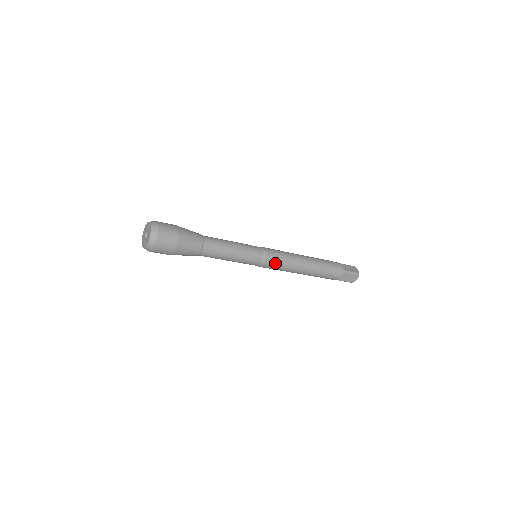
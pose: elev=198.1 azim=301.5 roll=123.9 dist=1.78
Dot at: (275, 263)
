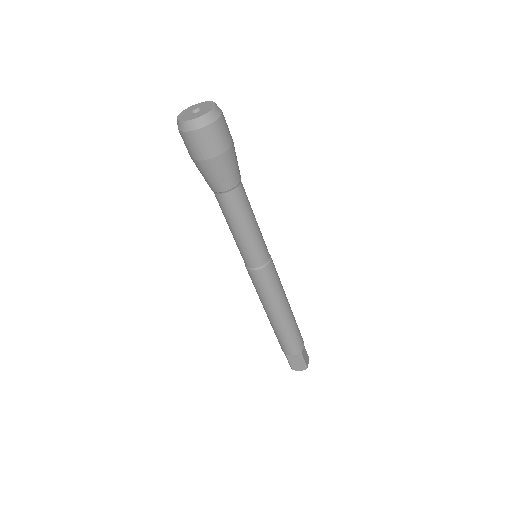
Dot at: (264, 282)
